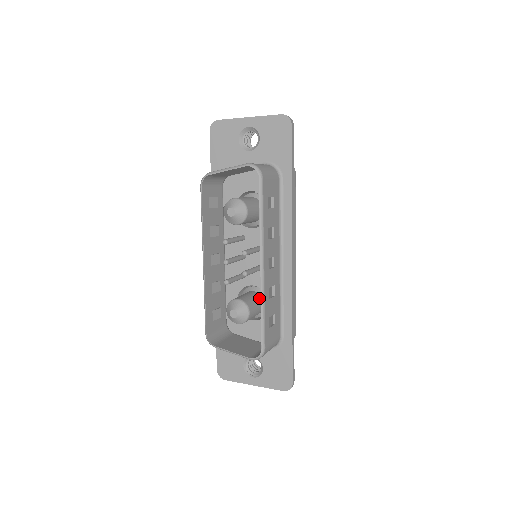
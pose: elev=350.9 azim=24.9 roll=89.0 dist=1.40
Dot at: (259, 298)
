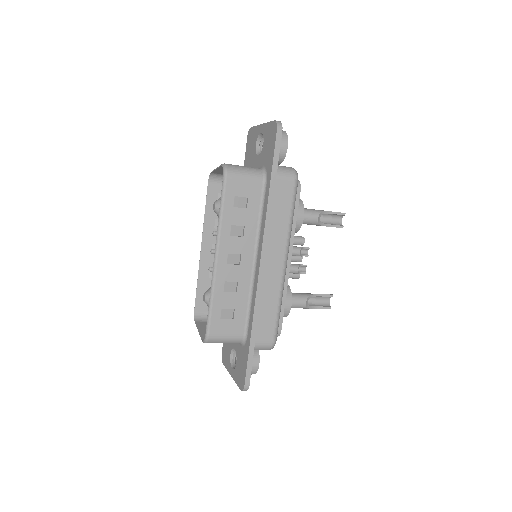
Dot at: occluded
